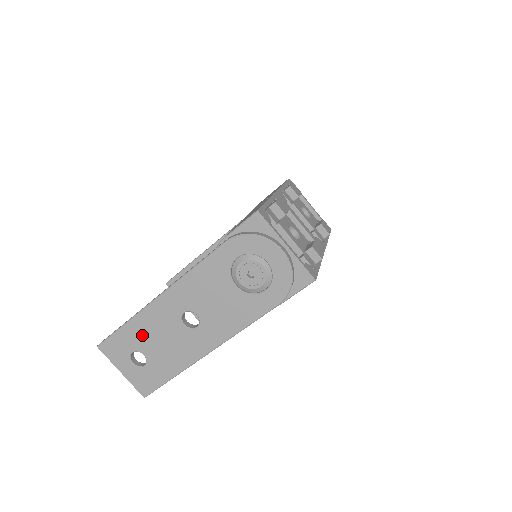
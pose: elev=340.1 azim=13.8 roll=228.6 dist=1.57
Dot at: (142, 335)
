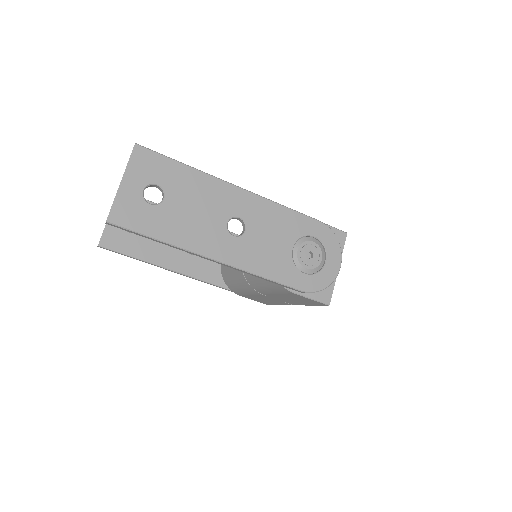
Dot at: (187, 187)
